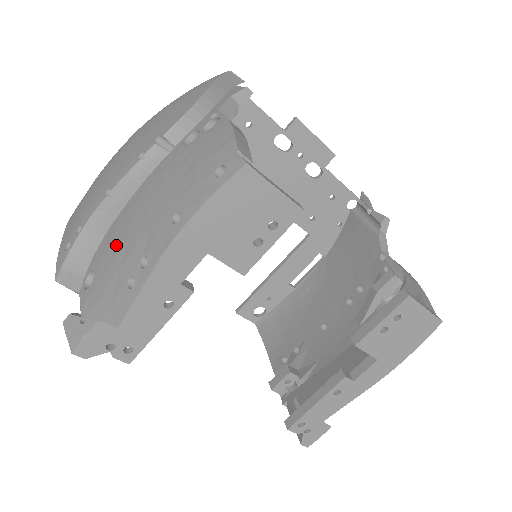
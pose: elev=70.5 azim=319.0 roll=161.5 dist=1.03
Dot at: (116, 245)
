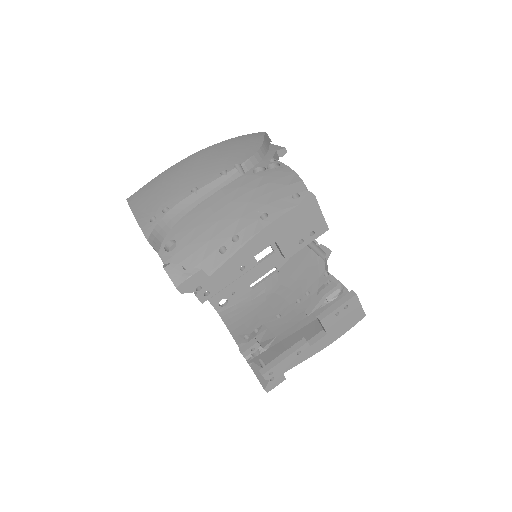
Dot at: (201, 225)
